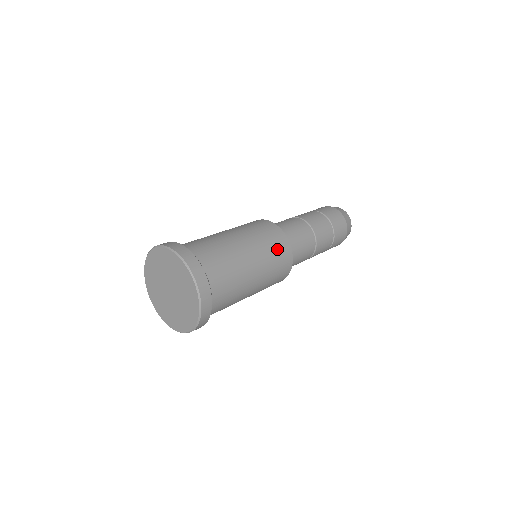
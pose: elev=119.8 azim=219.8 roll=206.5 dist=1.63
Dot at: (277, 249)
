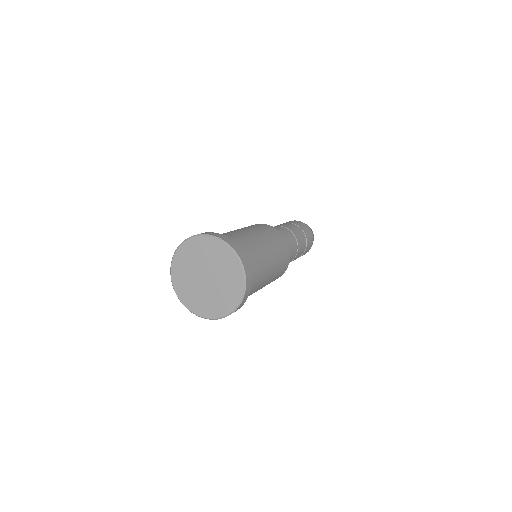
Dot at: (283, 266)
